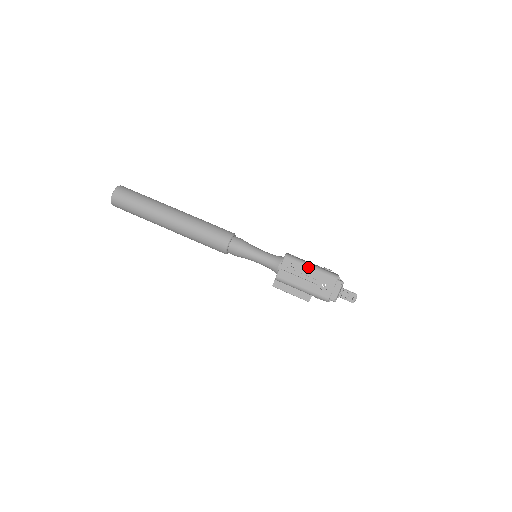
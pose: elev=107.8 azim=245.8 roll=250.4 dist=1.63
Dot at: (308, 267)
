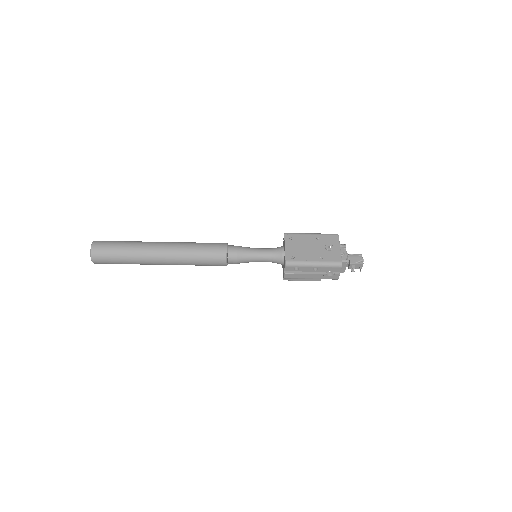
Dot at: (311, 267)
